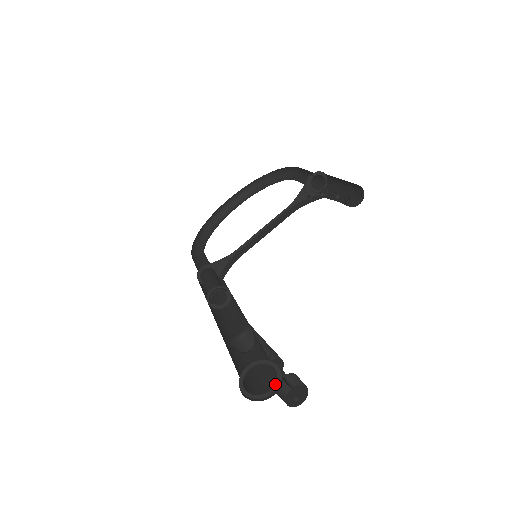
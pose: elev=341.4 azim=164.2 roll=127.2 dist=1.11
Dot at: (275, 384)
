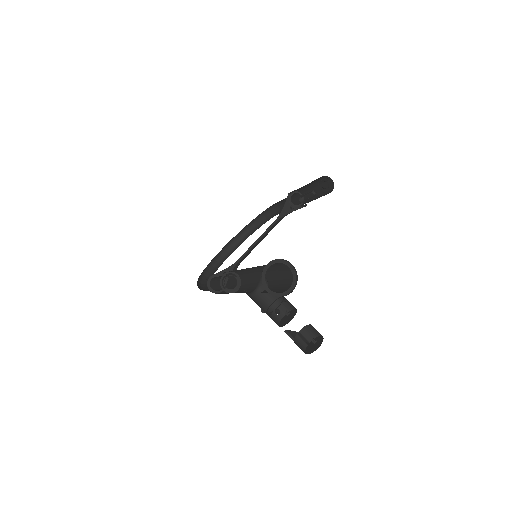
Dot at: (292, 283)
